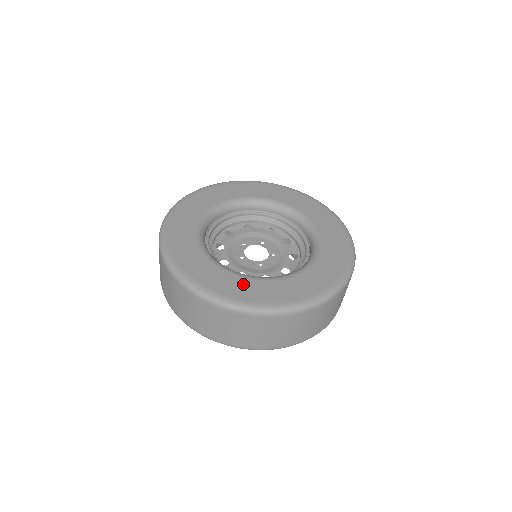
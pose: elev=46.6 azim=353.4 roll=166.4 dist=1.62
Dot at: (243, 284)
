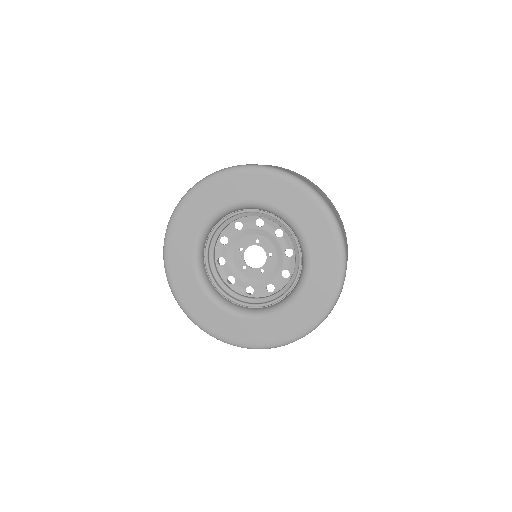
Dot at: (189, 281)
